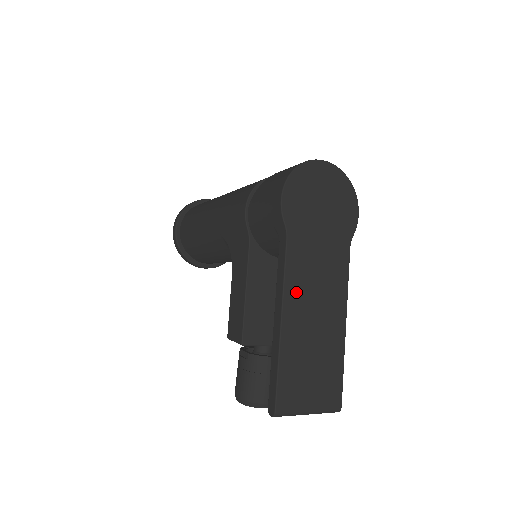
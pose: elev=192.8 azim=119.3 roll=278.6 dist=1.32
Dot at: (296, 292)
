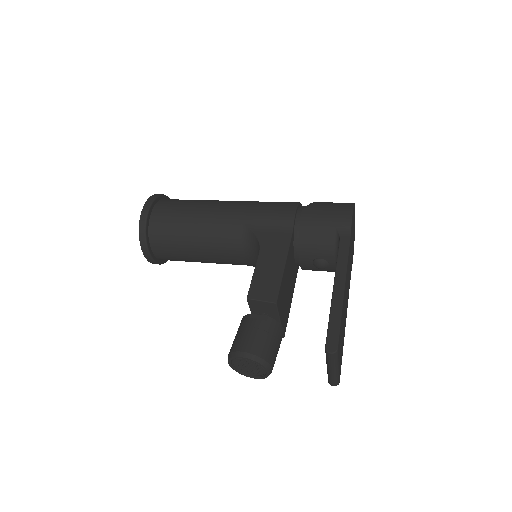
Dot at: (347, 275)
